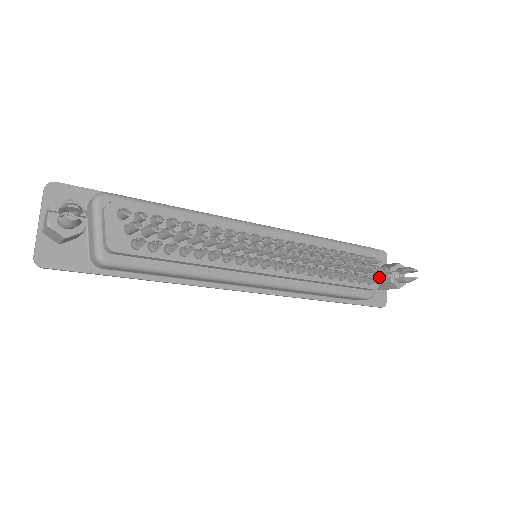
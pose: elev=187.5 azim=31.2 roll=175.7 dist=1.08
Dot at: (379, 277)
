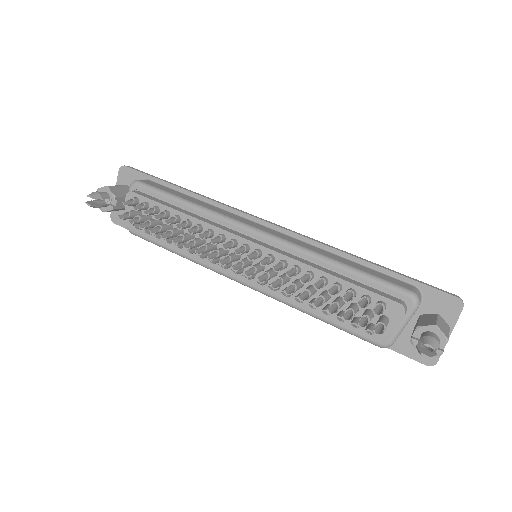
Dot at: (371, 331)
